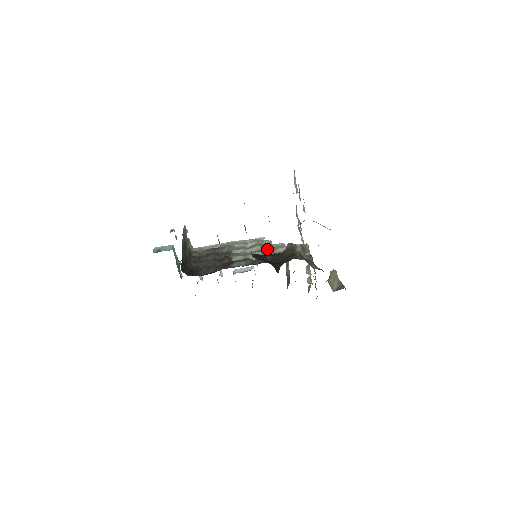
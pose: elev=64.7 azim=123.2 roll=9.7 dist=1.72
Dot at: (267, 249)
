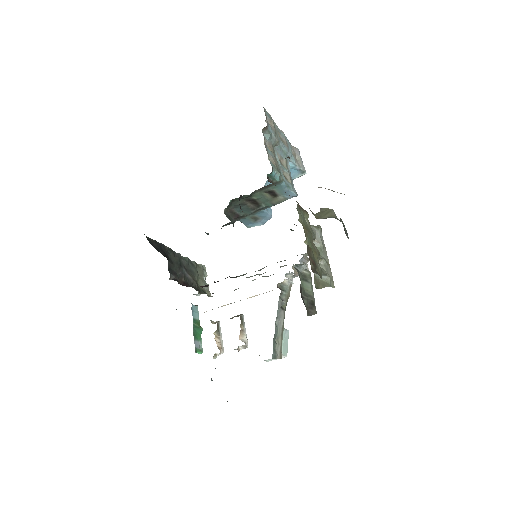
Dot at: occluded
